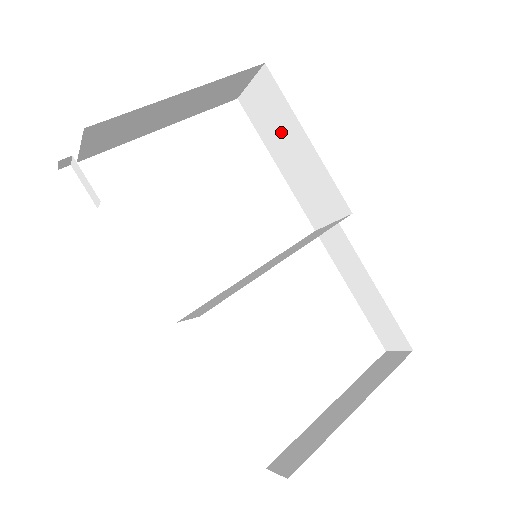
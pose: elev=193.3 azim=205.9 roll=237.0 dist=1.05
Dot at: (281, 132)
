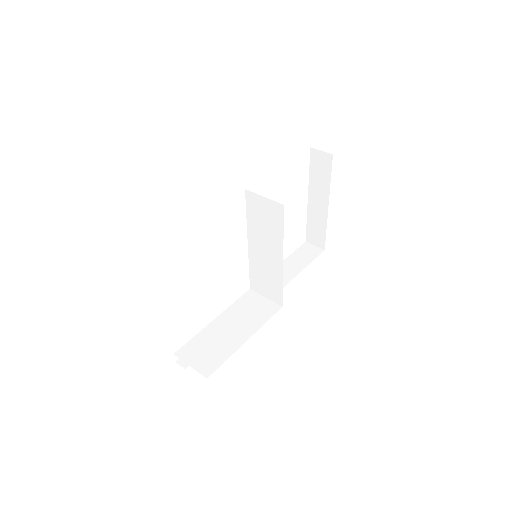
Dot at: occluded
